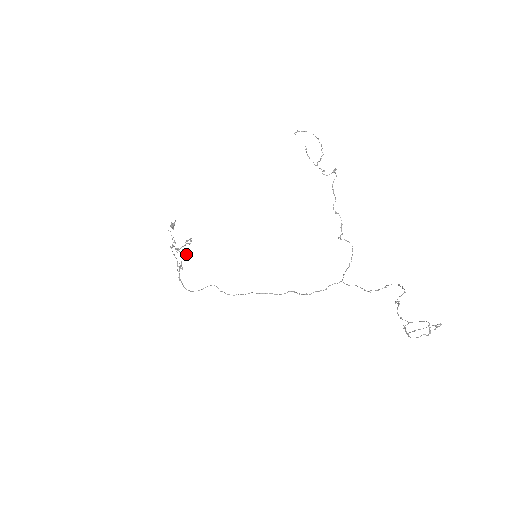
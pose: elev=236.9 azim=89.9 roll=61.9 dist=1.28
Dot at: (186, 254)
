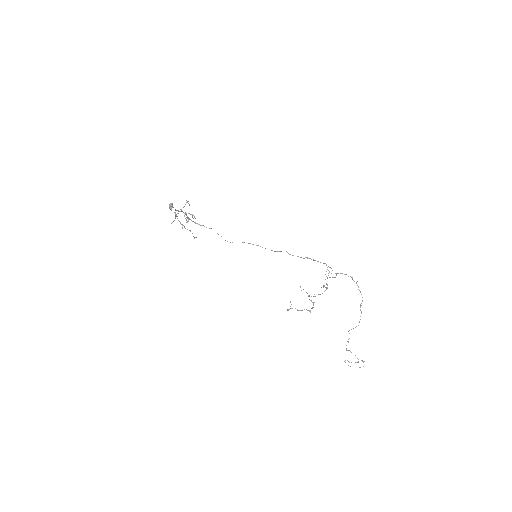
Dot at: (189, 205)
